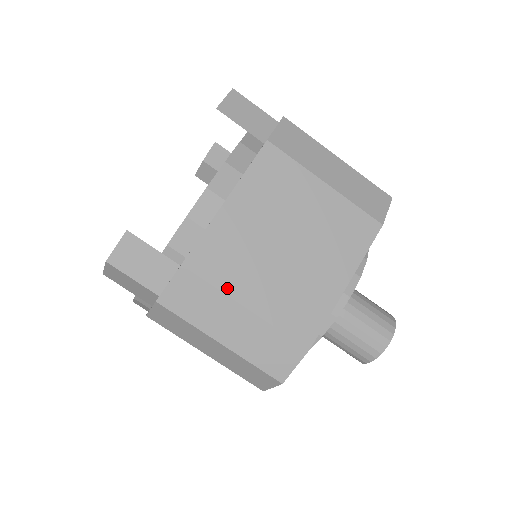
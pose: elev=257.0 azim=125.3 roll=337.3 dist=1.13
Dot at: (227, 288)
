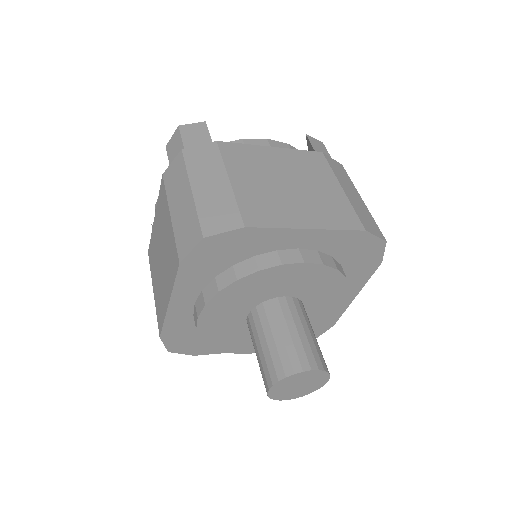
Dot at: (229, 166)
